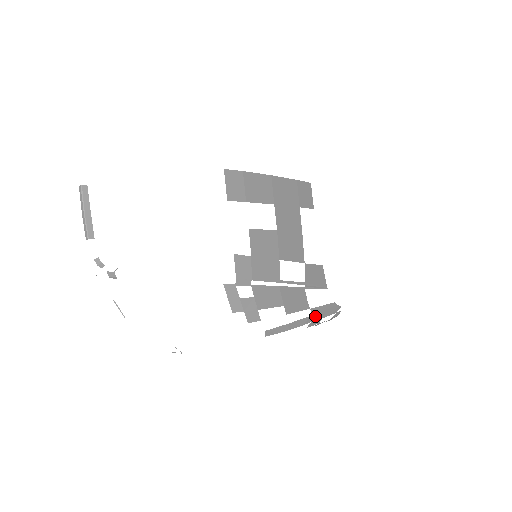
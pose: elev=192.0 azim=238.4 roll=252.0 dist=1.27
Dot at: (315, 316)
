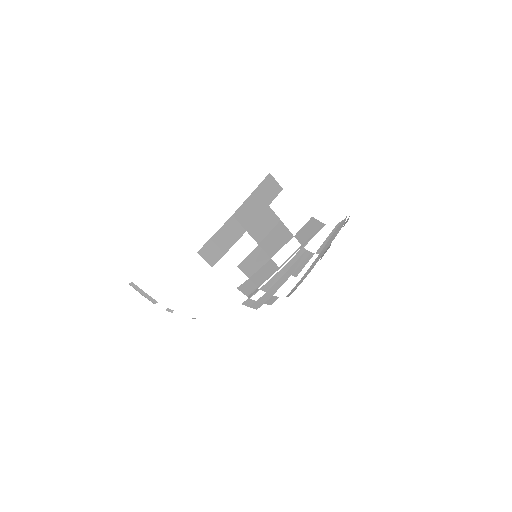
Dot at: (323, 251)
